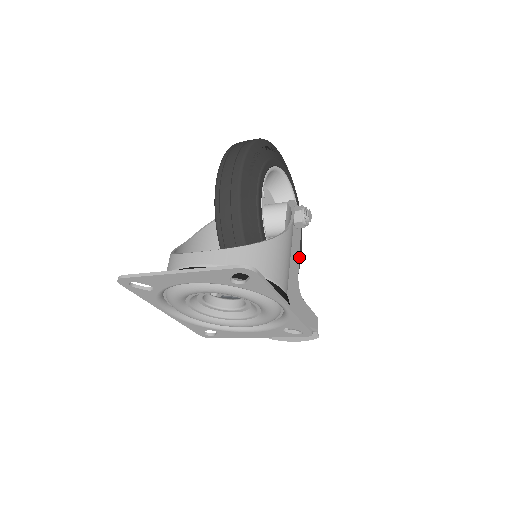
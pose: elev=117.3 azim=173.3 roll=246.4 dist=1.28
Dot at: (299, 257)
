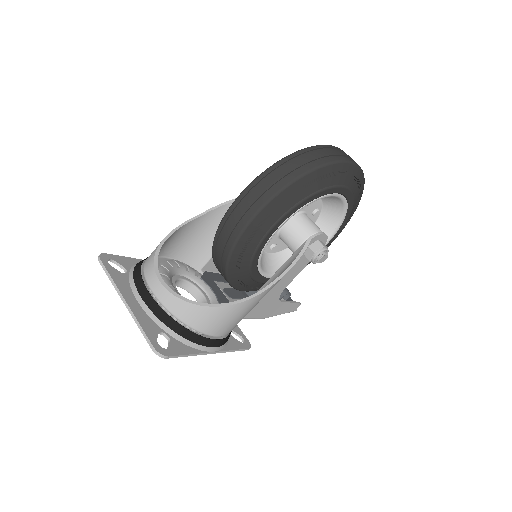
Dot at: occluded
